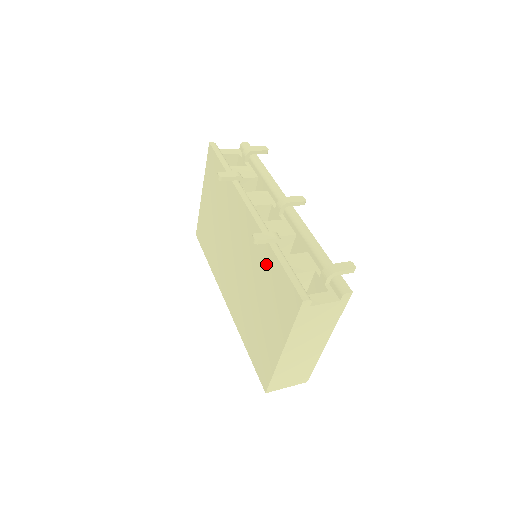
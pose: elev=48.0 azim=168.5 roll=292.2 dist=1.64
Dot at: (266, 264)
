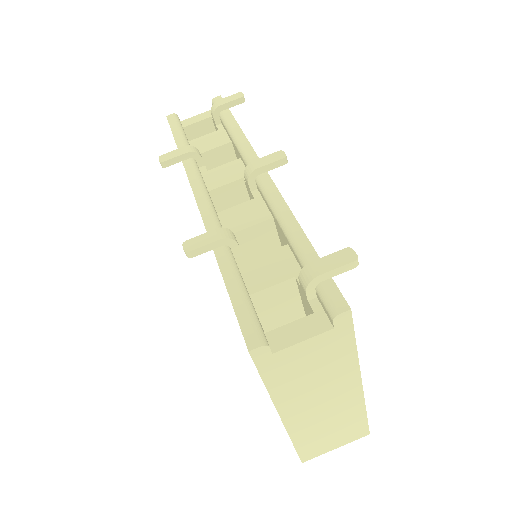
Dot at: occluded
